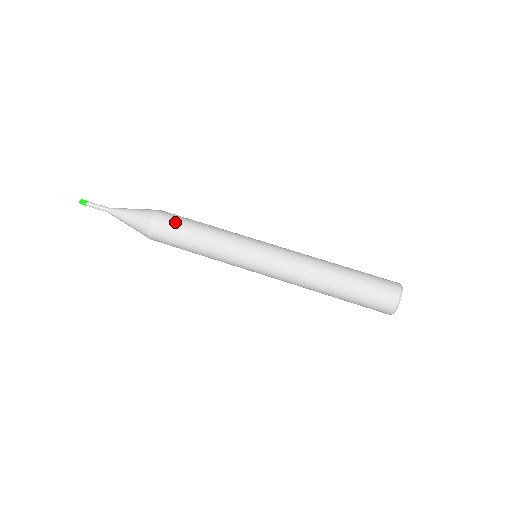
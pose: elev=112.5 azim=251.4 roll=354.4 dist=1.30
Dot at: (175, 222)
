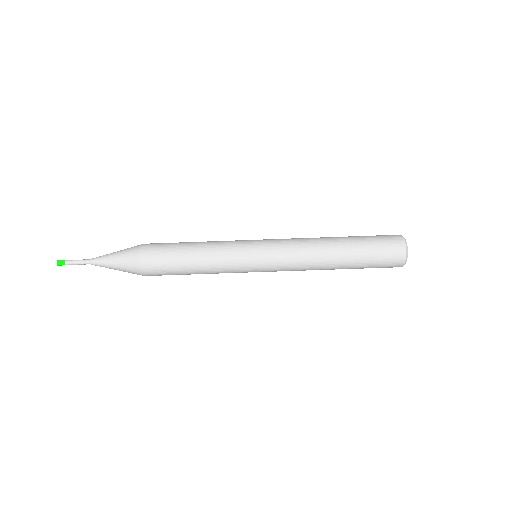
Dot at: (165, 263)
